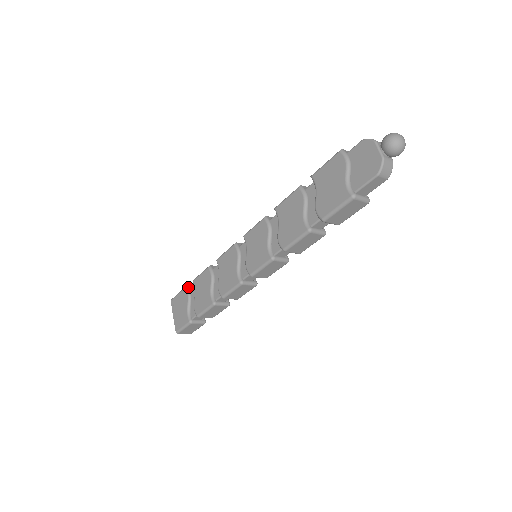
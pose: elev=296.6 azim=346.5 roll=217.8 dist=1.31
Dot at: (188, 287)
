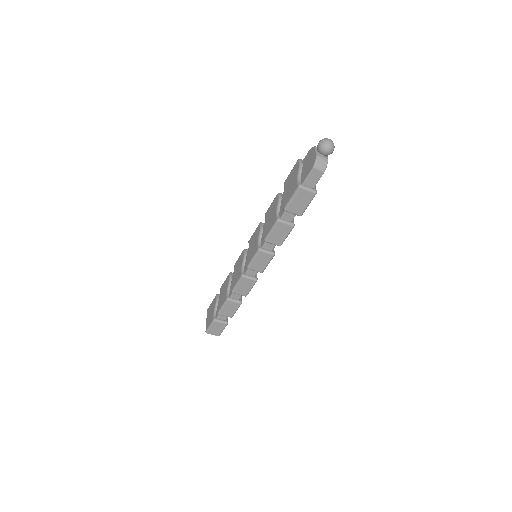
Dot at: (218, 295)
